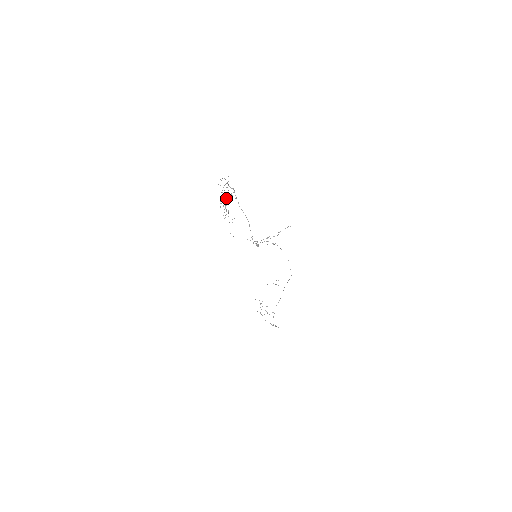
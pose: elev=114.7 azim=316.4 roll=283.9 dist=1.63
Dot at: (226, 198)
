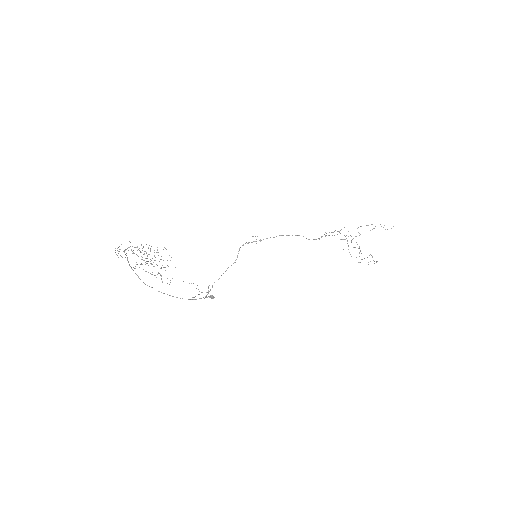
Dot at: occluded
